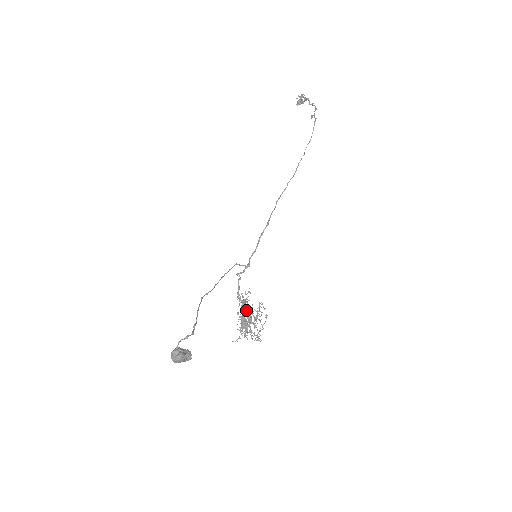
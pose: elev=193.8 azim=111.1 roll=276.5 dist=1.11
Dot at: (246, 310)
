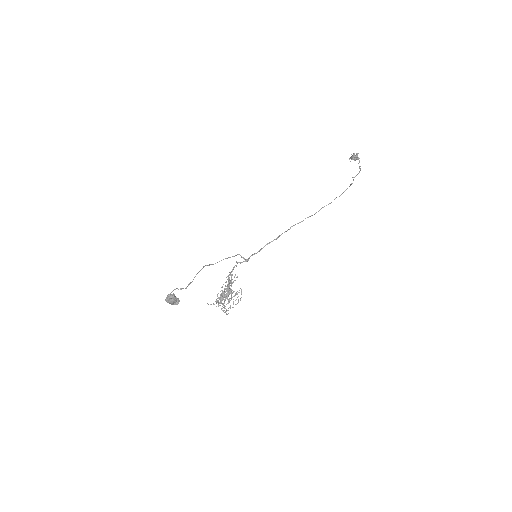
Dot at: (229, 288)
